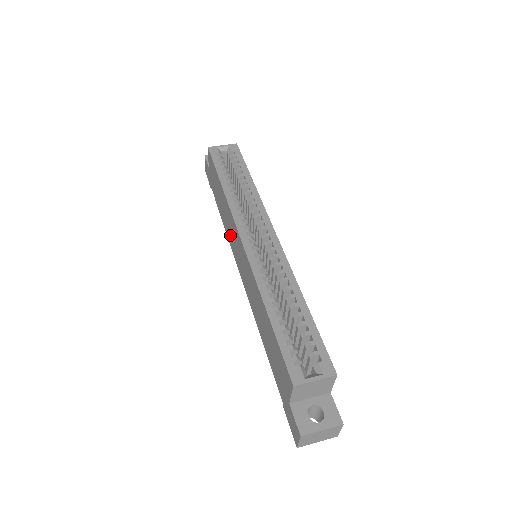
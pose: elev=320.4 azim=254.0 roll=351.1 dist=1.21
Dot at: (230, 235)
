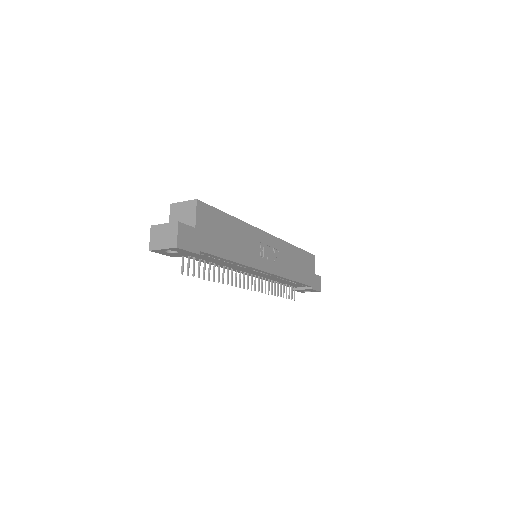
Dot at: occluded
